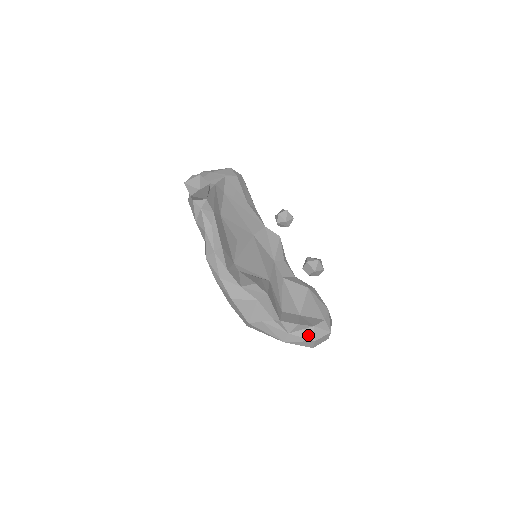
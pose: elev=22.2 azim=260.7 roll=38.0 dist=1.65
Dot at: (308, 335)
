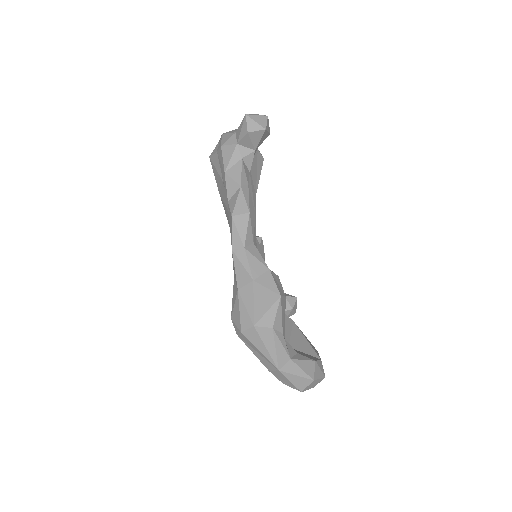
Dot at: (309, 370)
